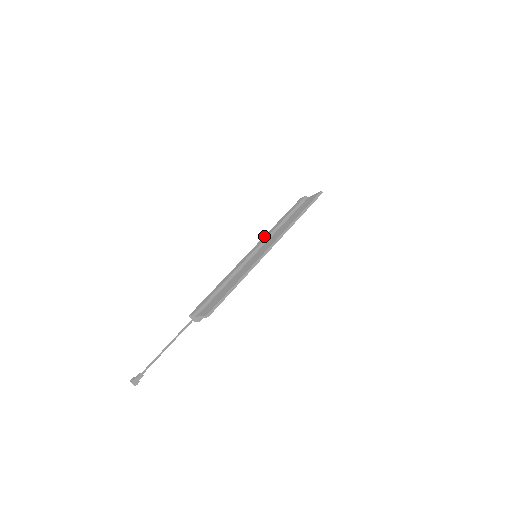
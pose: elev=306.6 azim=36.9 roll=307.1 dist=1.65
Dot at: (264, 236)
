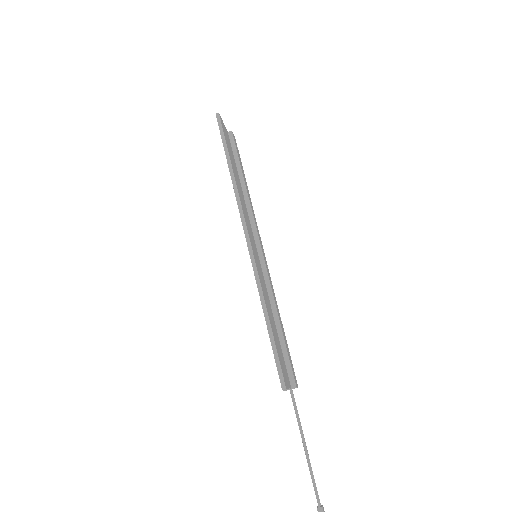
Dot at: occluded
